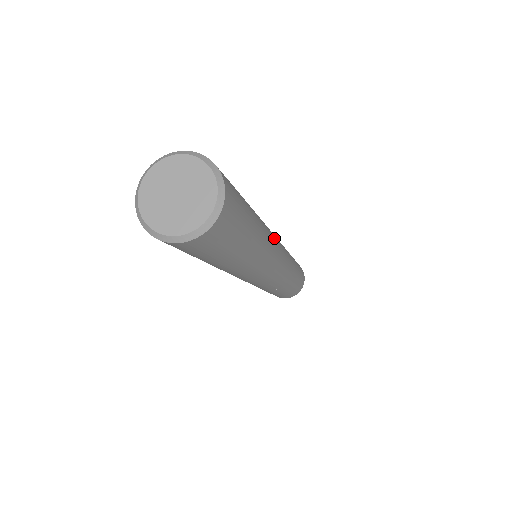
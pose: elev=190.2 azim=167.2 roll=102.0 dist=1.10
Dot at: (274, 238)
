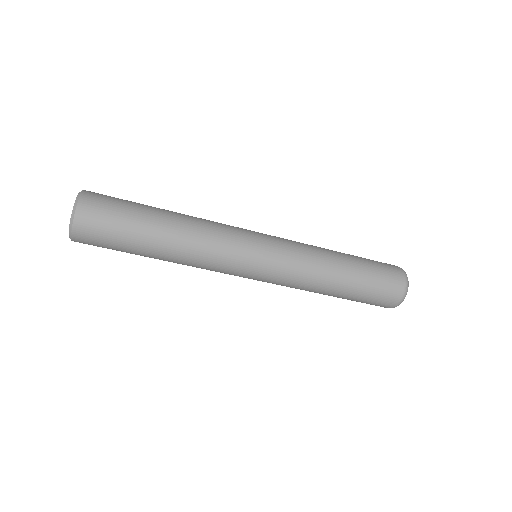
Dot at: (231, 229)
